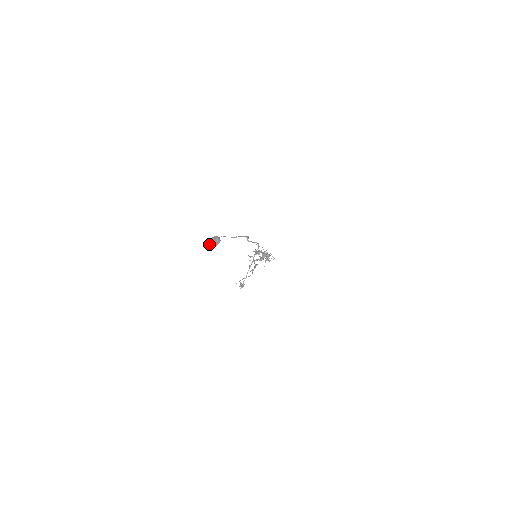
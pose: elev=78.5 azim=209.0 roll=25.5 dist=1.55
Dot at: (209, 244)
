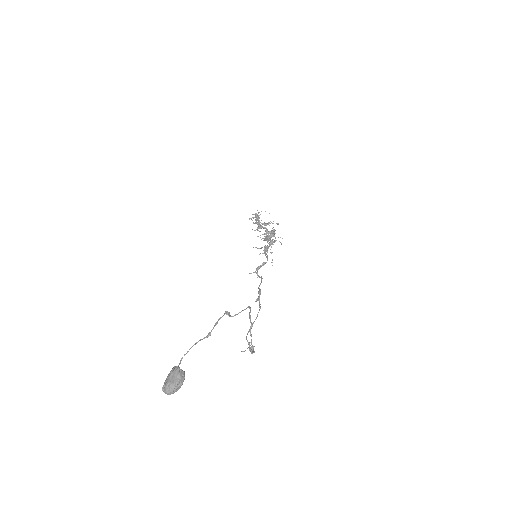
Dot at: (169, 393)
